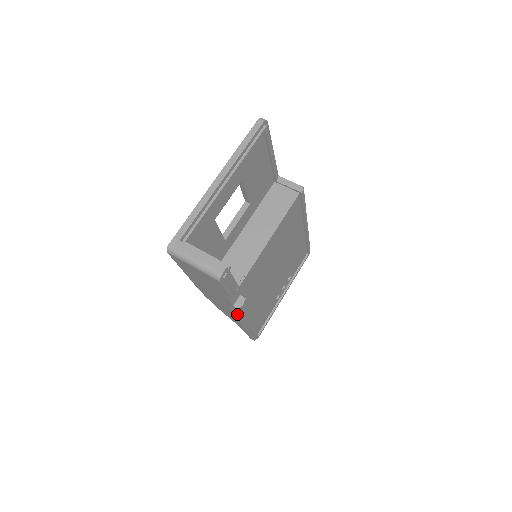
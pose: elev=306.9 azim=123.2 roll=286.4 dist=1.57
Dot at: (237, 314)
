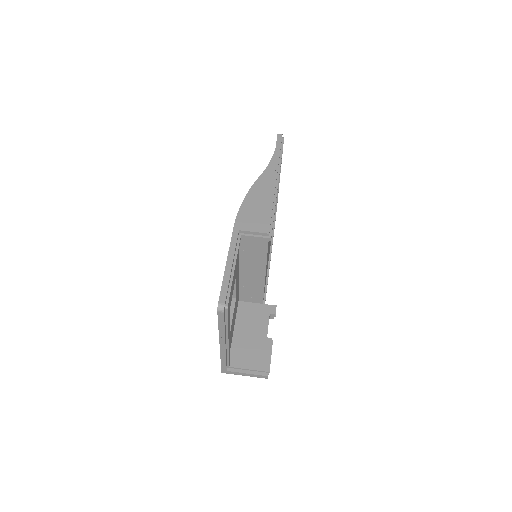
Dot at: occluded
